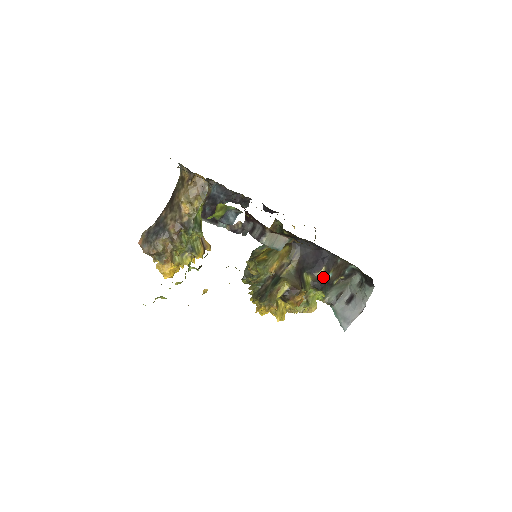
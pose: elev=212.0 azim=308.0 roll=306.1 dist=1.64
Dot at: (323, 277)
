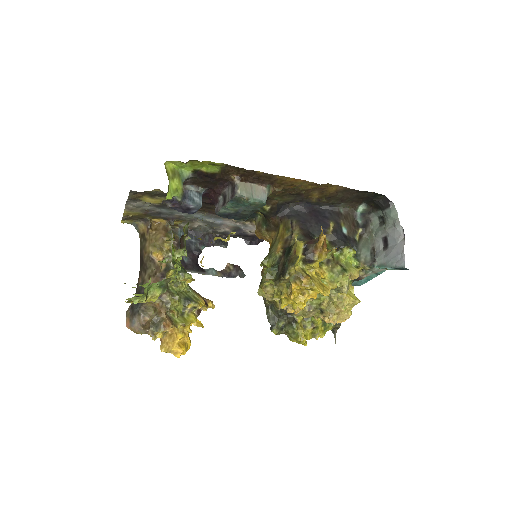
Dot at: (338, 232)
